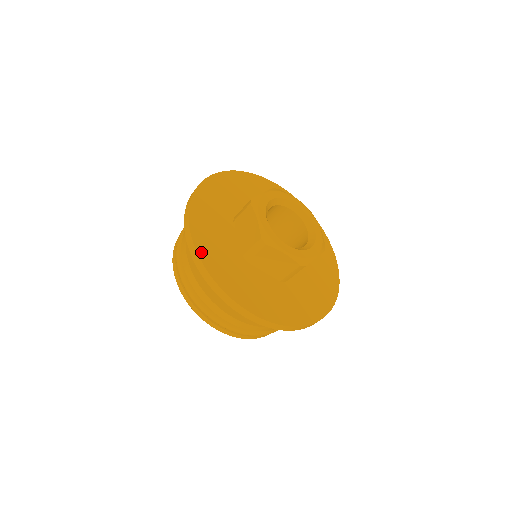
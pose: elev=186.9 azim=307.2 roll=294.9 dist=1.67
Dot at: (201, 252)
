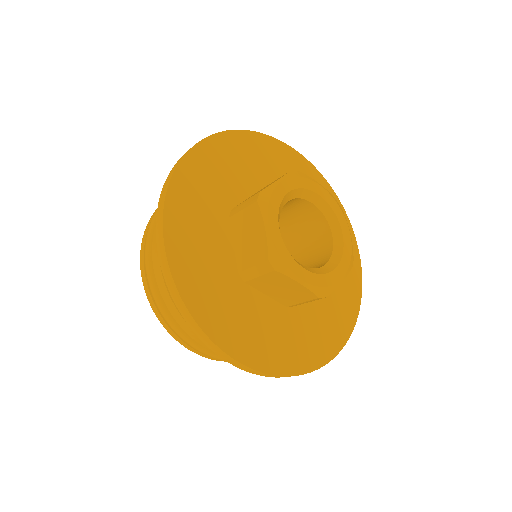
Dot at: (178, 275)
